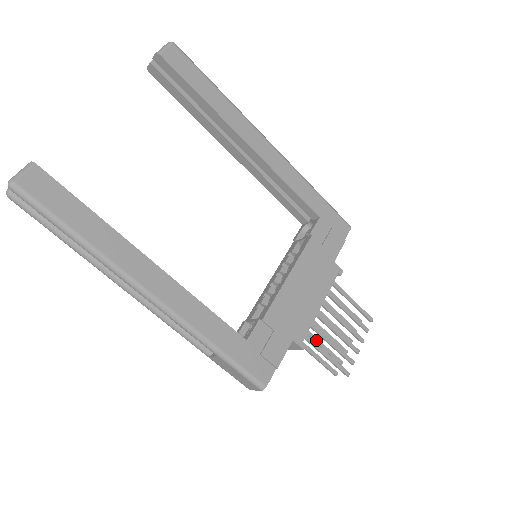
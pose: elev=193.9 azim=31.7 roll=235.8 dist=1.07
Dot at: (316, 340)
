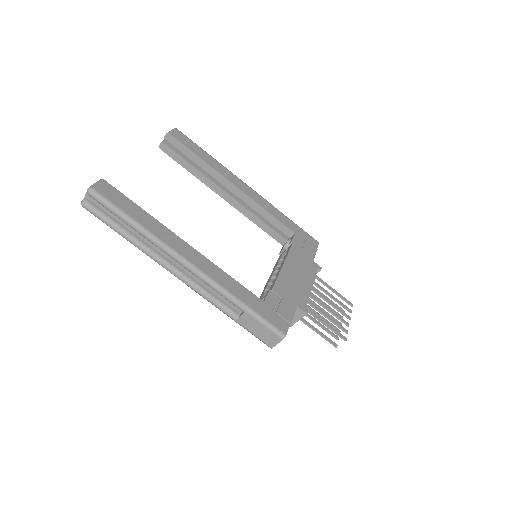
Dot at: (314, 319)
